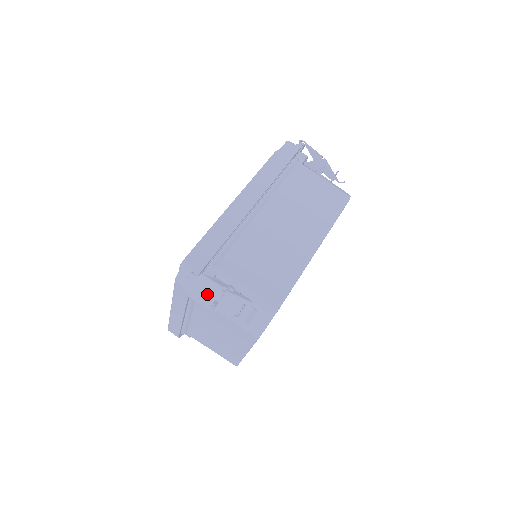
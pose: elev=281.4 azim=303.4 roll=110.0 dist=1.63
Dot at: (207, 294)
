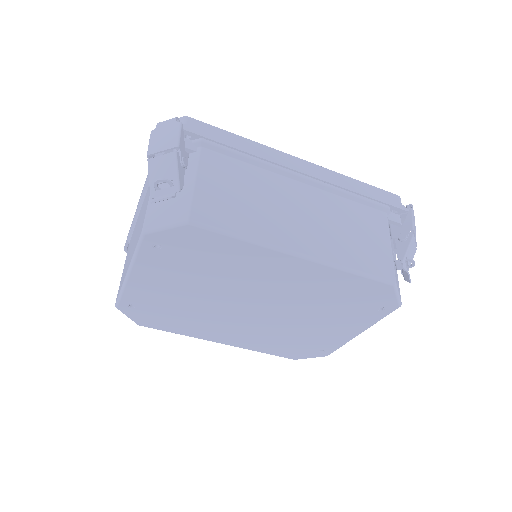
Dot at: (162, 141)
